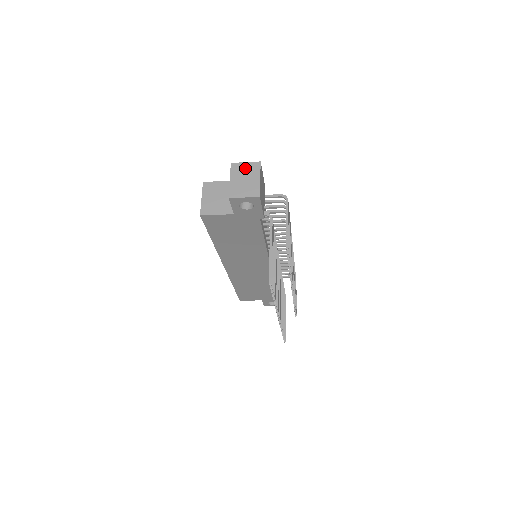
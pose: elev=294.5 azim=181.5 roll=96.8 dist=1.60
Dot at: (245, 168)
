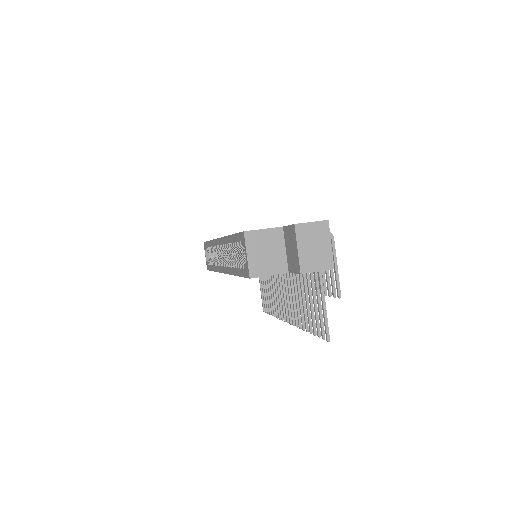
Dot at: (312, 231)
